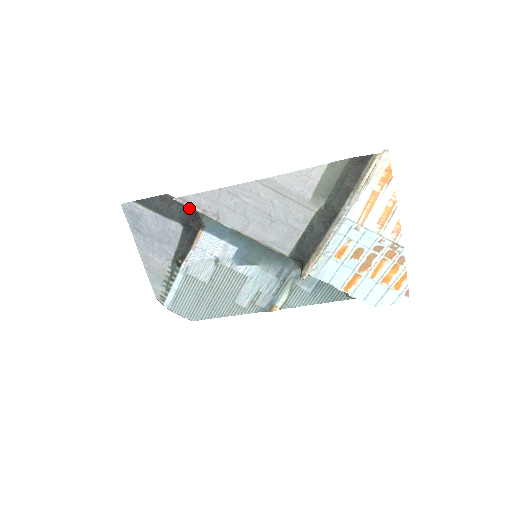
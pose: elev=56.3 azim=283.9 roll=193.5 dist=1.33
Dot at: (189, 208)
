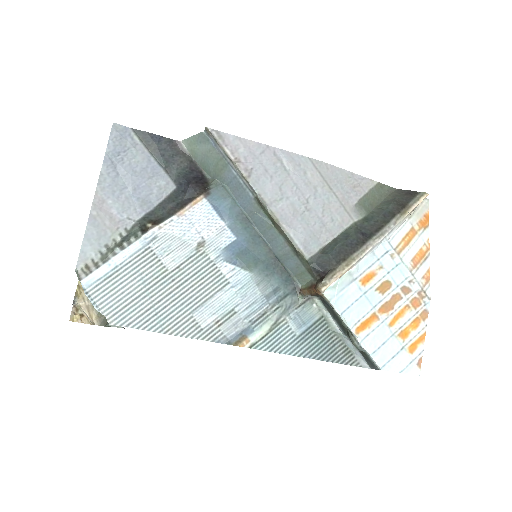
Dot at: (196, 170)
